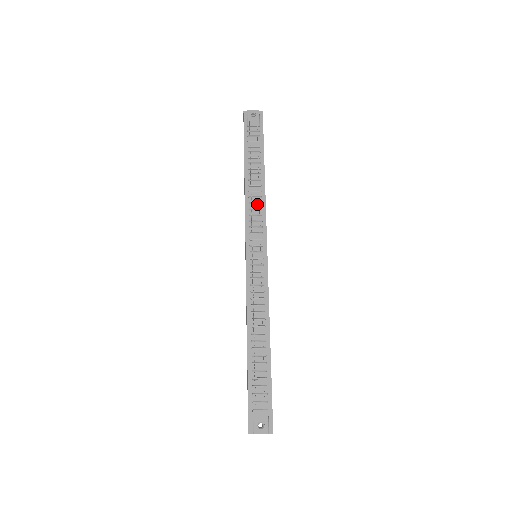
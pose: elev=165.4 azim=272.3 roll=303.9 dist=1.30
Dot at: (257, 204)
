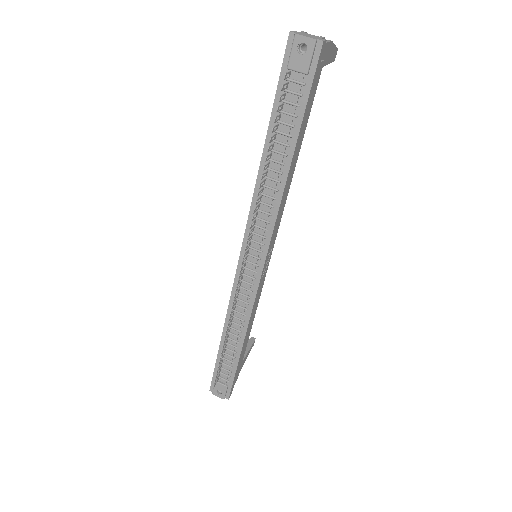
Dot at: (267, 206)
